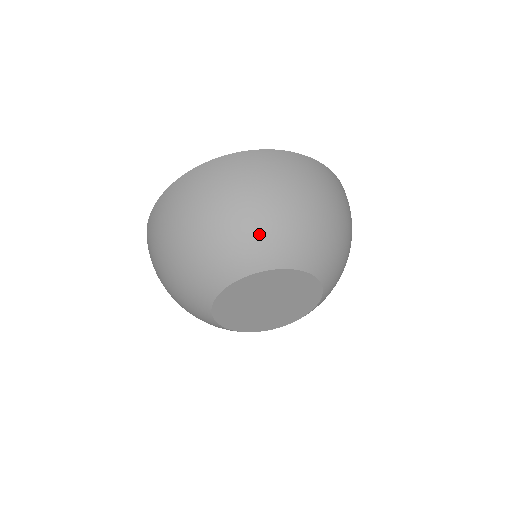
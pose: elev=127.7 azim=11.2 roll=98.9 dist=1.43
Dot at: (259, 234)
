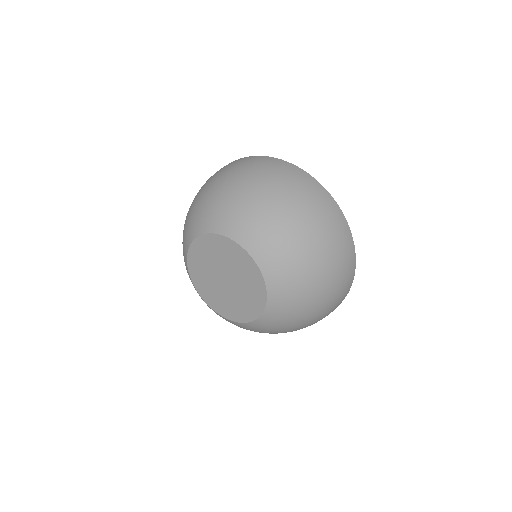
Dot at: (220, 203)
